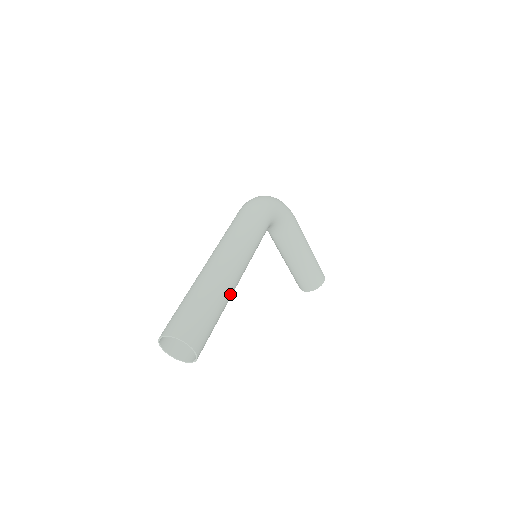
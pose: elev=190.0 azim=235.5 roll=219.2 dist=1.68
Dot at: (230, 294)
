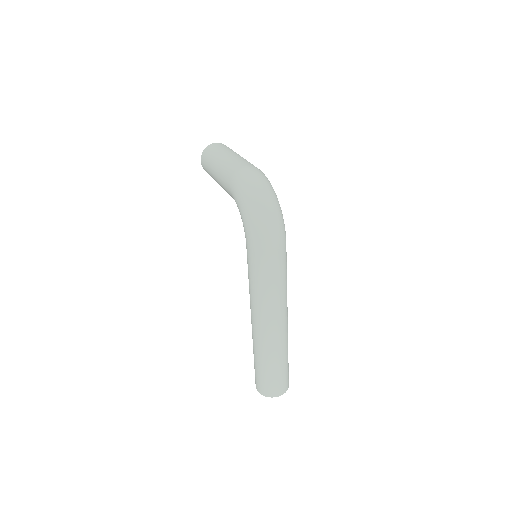
Dot at: occluded
